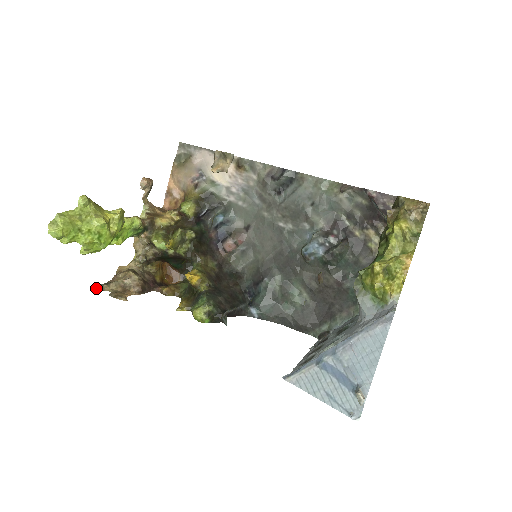
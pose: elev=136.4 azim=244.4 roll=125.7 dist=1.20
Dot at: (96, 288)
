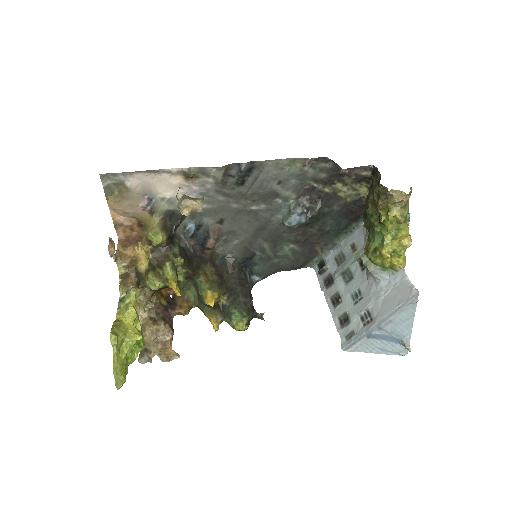
Dot at: (144, 362)
